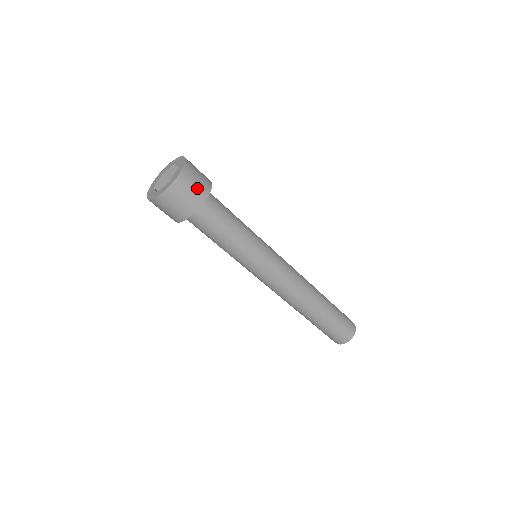
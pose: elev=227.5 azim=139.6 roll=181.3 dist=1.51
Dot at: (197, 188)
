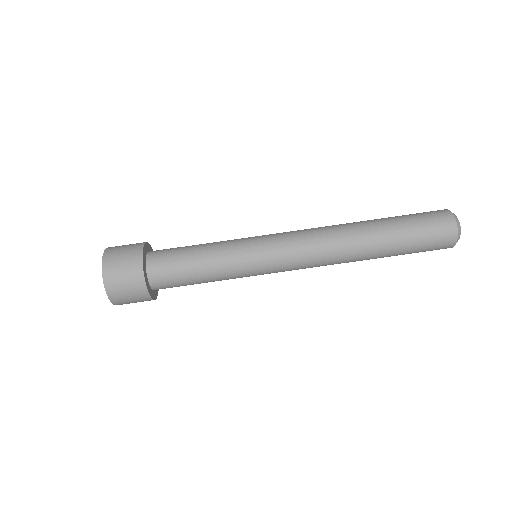
Dot at: occluded
